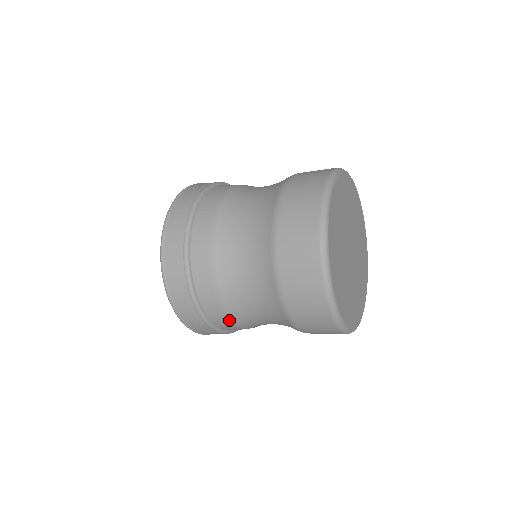
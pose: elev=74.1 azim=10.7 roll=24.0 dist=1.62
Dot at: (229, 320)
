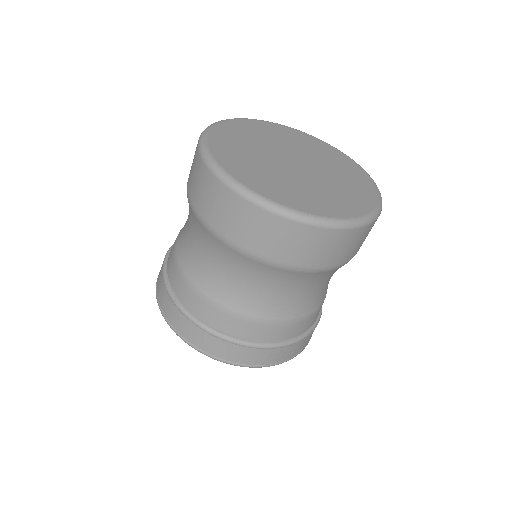
Dot at: (221, 311)
